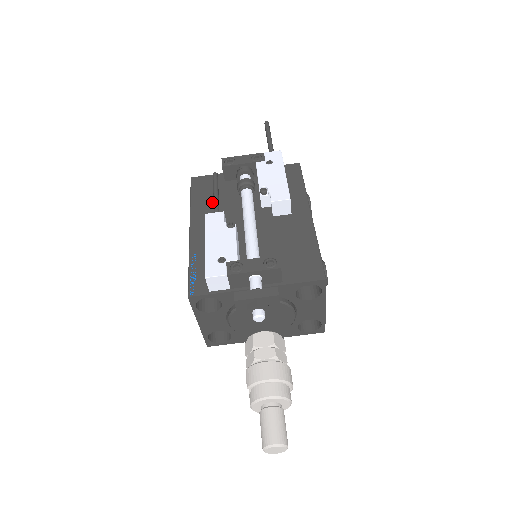
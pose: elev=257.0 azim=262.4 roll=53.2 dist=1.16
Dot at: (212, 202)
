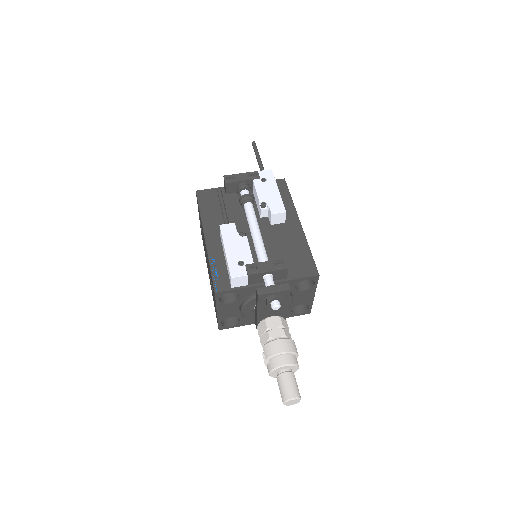
Dot at: (219, 213)
